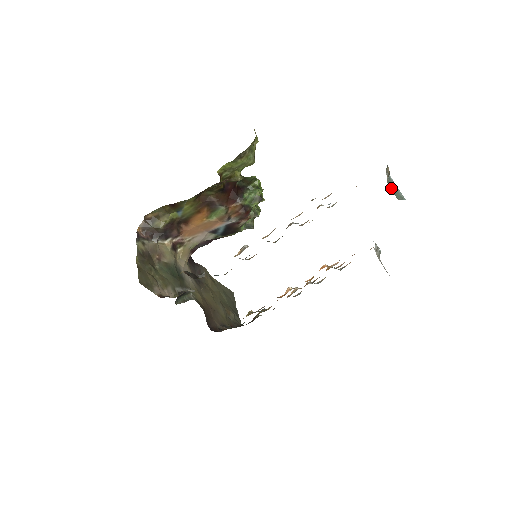
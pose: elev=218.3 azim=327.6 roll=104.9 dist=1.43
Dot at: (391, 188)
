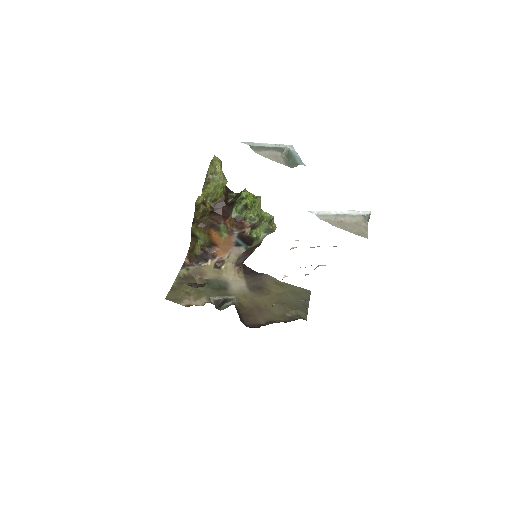
Dot at: (288, 159)
